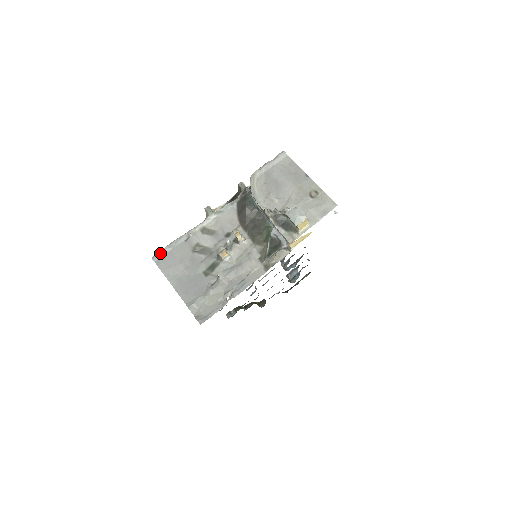
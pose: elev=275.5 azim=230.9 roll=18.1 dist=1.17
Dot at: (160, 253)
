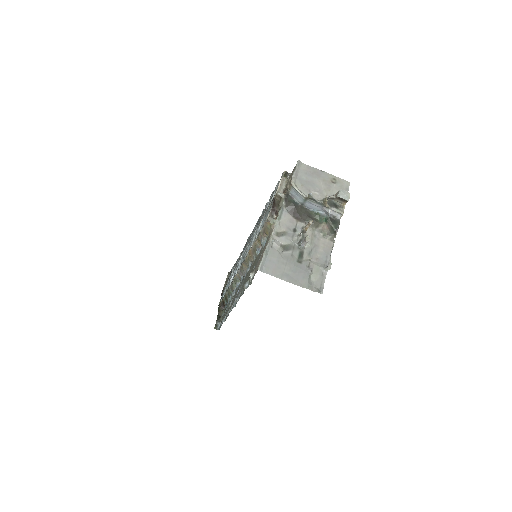
Dot at: (262, 264)
